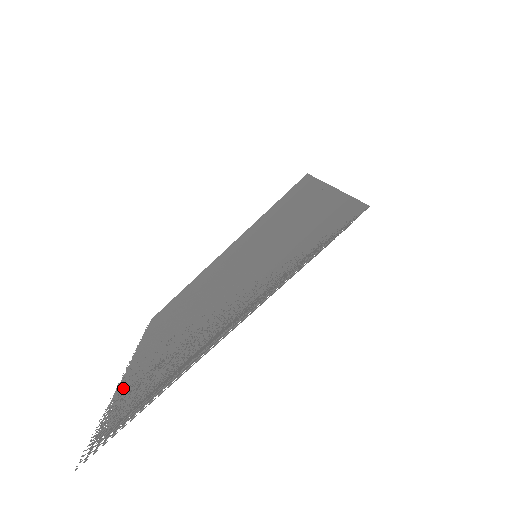
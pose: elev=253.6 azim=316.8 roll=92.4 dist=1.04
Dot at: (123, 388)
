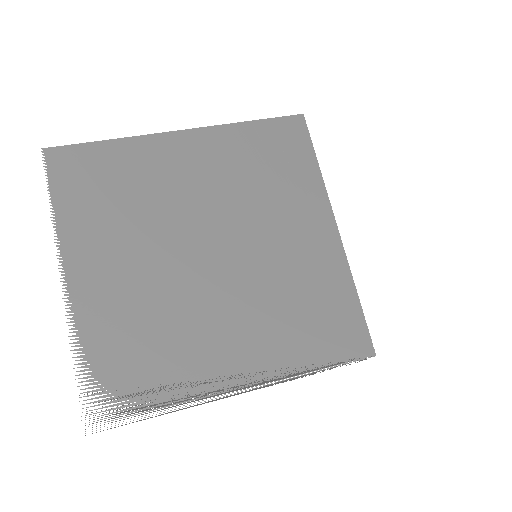
Dot at: (91, 329)
